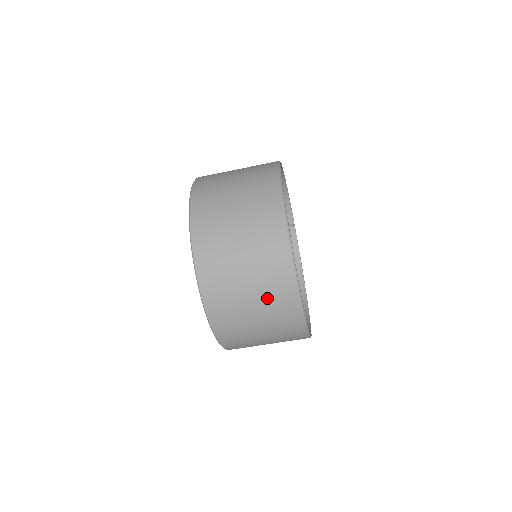
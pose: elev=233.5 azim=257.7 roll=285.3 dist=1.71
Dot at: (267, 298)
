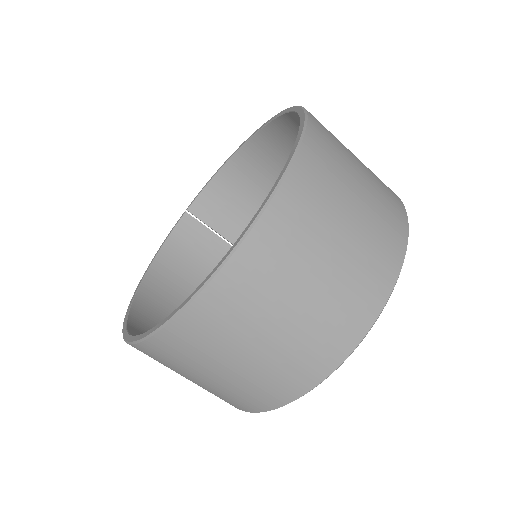
Dot at: (325, 310)
